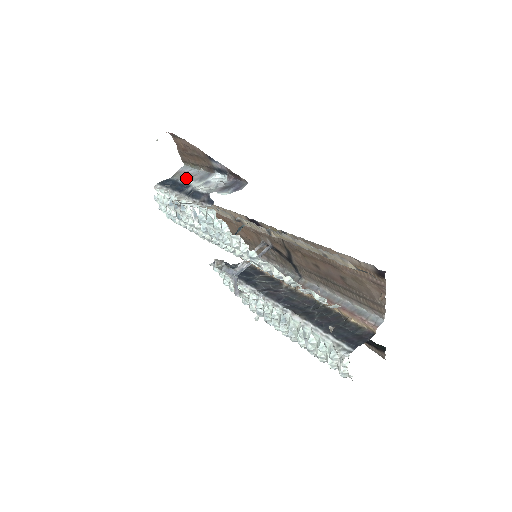
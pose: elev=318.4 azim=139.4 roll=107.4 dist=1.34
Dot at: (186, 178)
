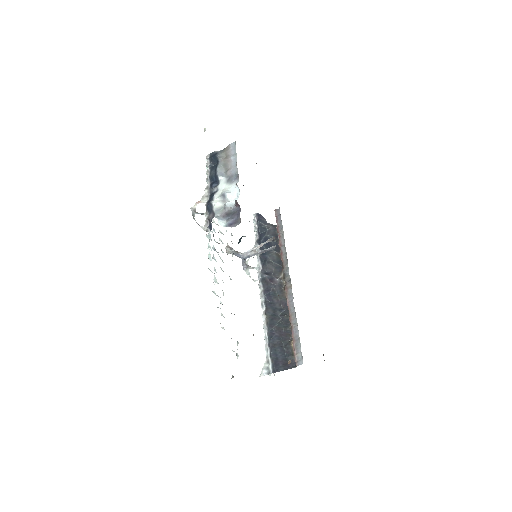
Dot at: (224, 167)
